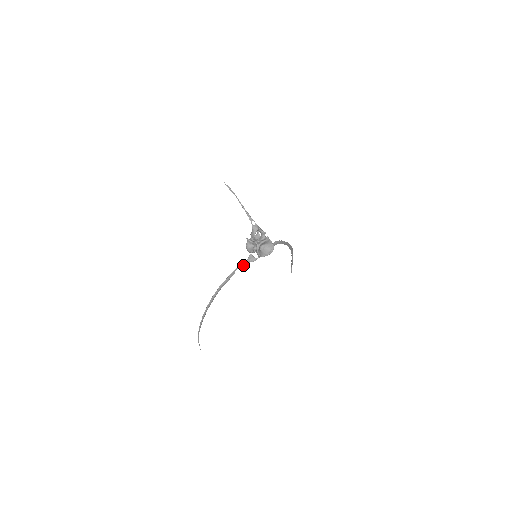
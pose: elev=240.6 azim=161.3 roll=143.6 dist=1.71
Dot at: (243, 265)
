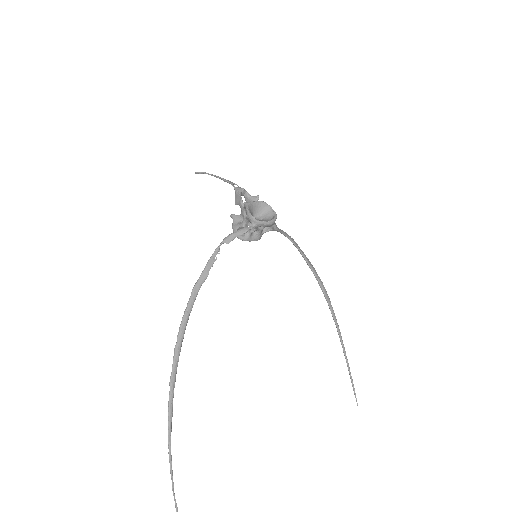
Dot at: (228, 241)
